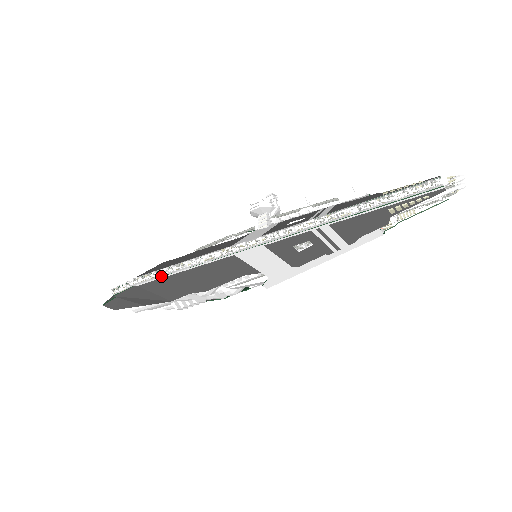
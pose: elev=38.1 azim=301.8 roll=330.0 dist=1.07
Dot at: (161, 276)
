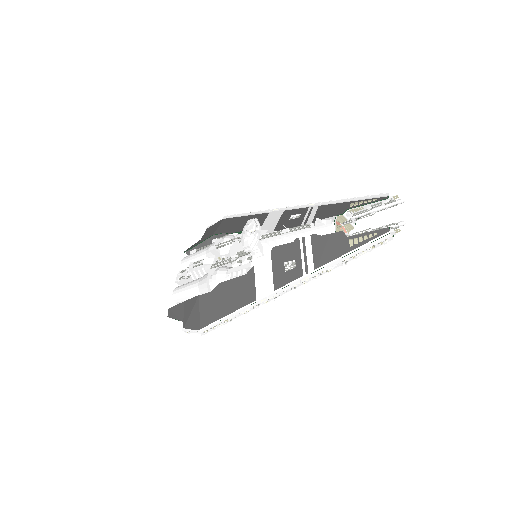
Dot at: (218, 326)
